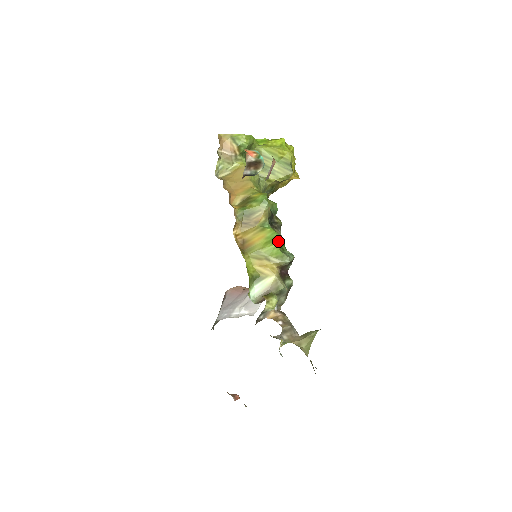
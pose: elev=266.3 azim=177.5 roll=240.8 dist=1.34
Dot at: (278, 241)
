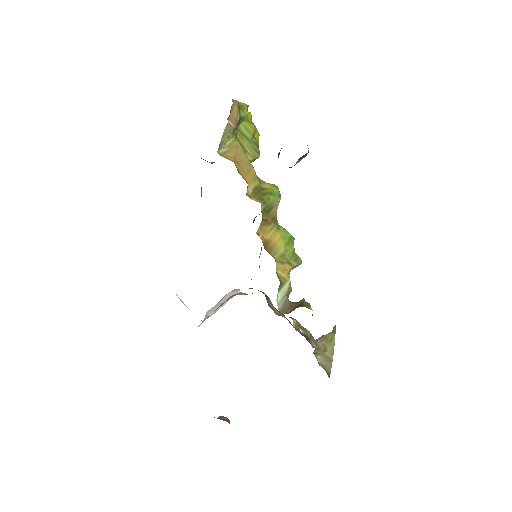
Dot at: occluded
